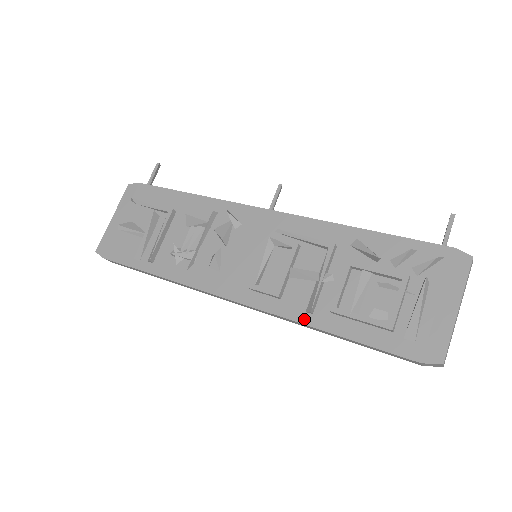
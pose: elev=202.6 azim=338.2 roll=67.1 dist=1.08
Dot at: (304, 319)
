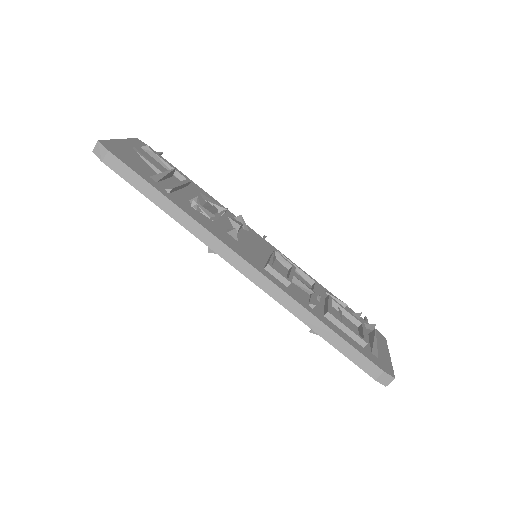
Dot at: (308, 308)
